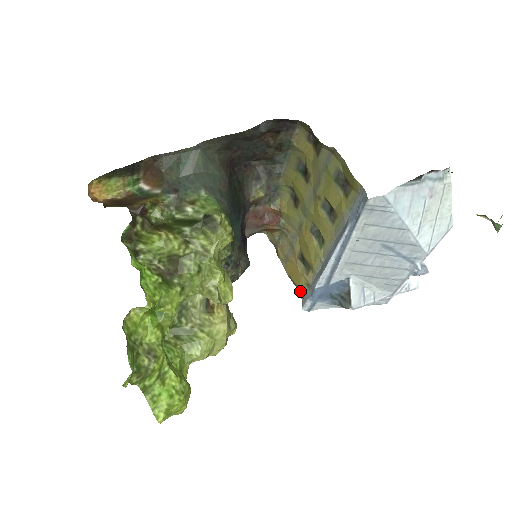
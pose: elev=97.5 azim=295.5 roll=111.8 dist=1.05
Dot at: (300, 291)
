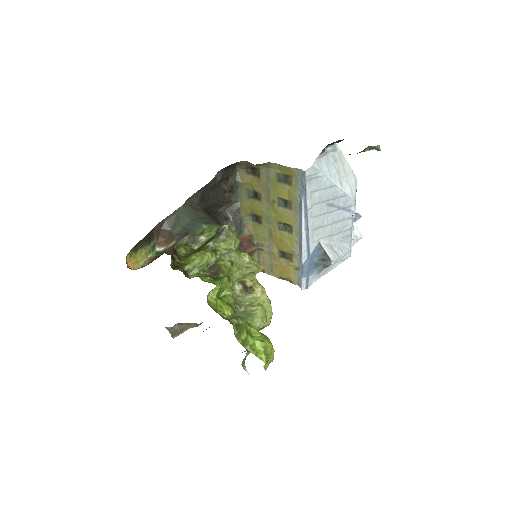
Dot at: (293, 279)
